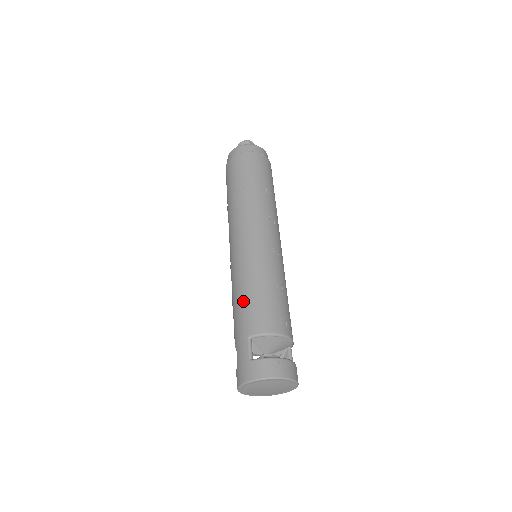
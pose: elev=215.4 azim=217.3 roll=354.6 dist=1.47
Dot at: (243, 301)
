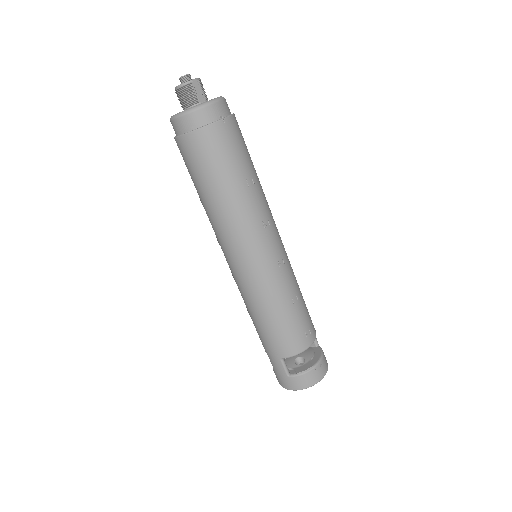
Dot at: (265, 328)
